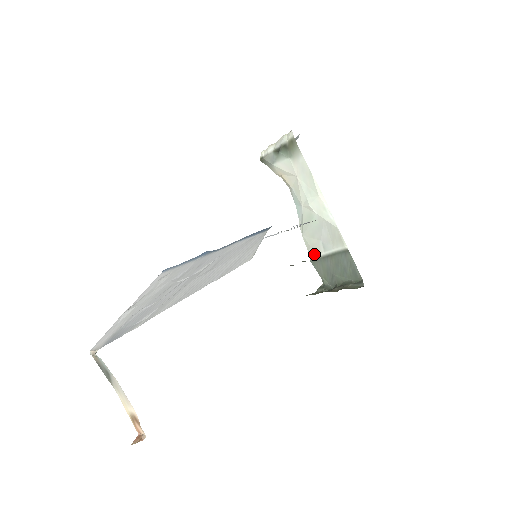
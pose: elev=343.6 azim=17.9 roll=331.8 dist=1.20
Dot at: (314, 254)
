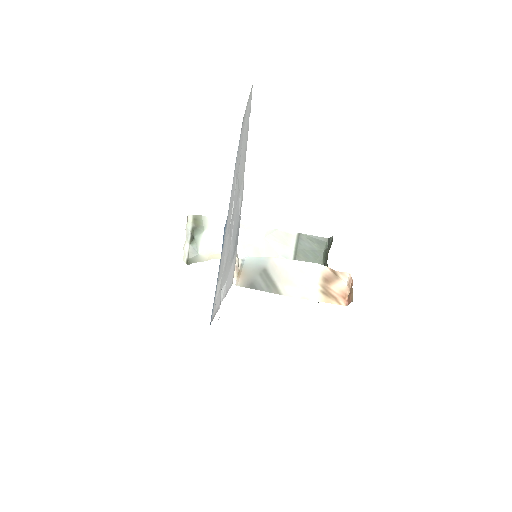
Dot at: occluded
